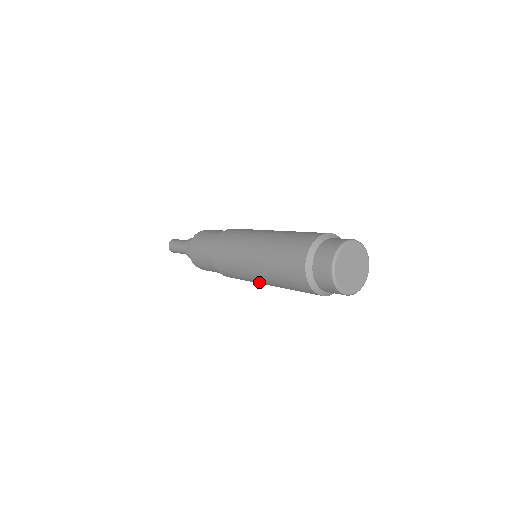
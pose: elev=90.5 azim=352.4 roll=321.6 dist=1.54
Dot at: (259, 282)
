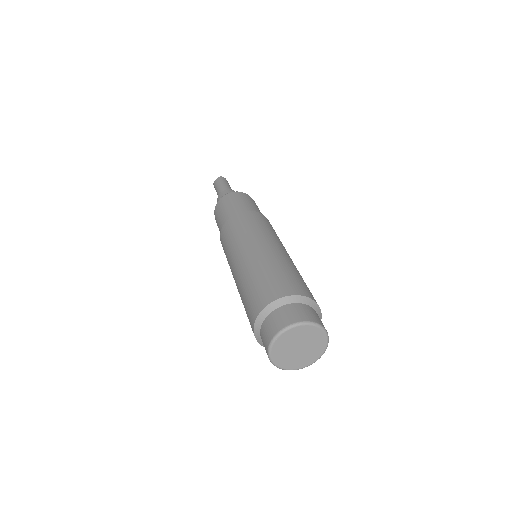
Dot at: occluded
